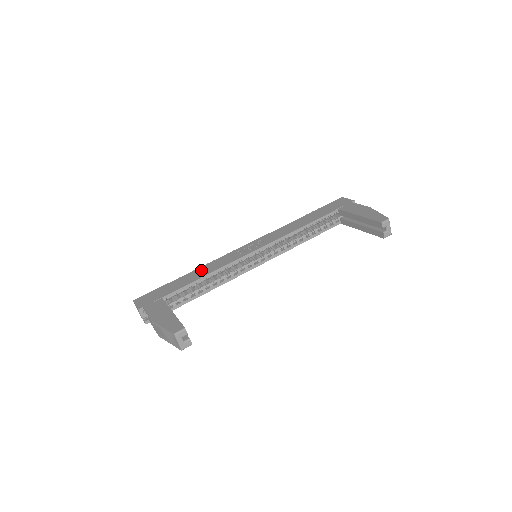
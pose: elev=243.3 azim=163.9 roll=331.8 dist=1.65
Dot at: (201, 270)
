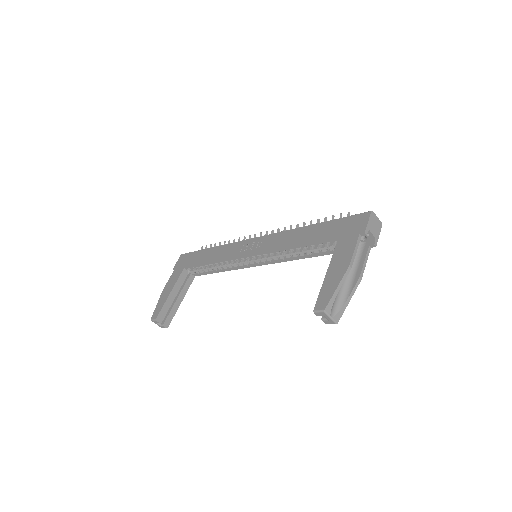
Dot at: (216, 251)
